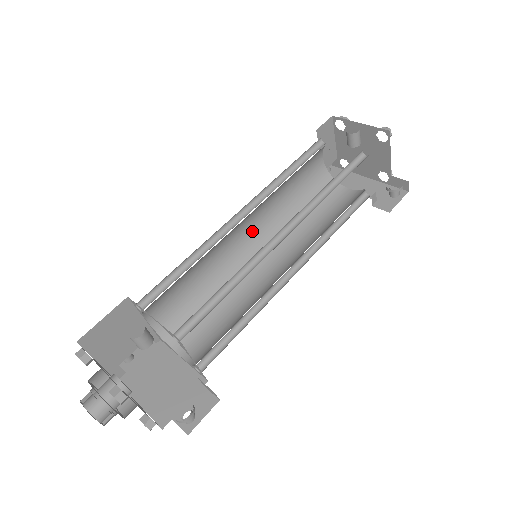
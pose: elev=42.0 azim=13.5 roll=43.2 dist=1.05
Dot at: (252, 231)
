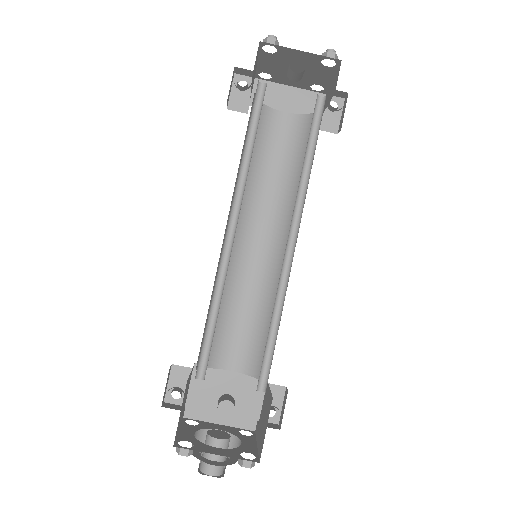
Dot at: occluded
